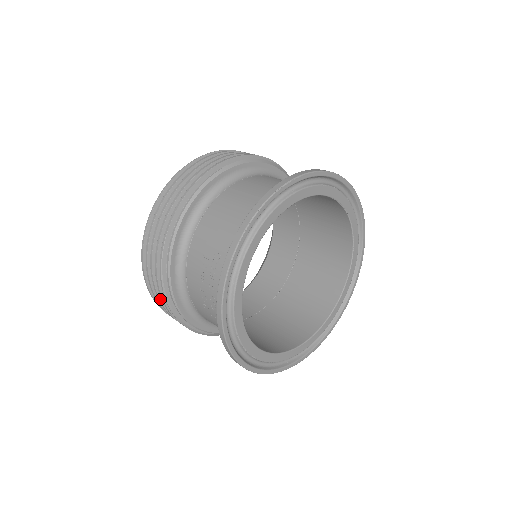
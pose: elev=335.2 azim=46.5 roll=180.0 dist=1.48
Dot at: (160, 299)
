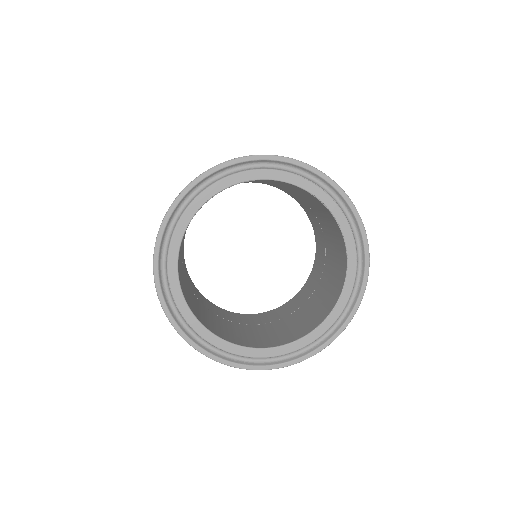
Dot at: occluded
